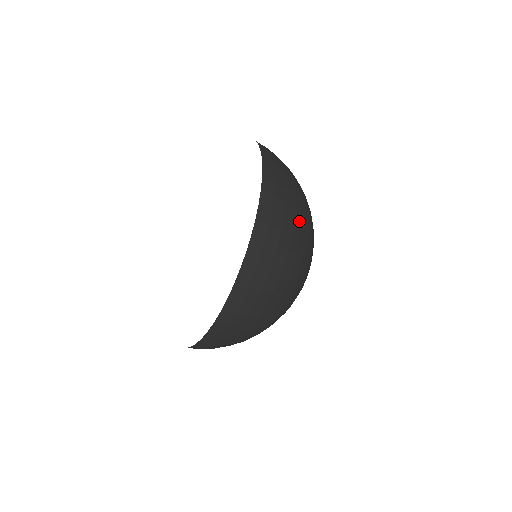
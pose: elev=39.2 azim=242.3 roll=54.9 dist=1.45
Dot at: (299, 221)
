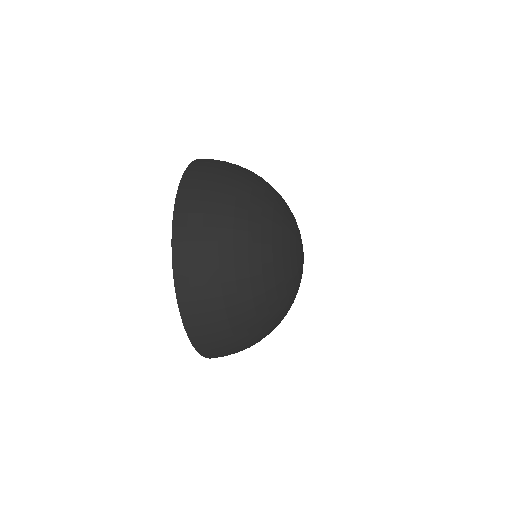
Dot at: (227, 261)
